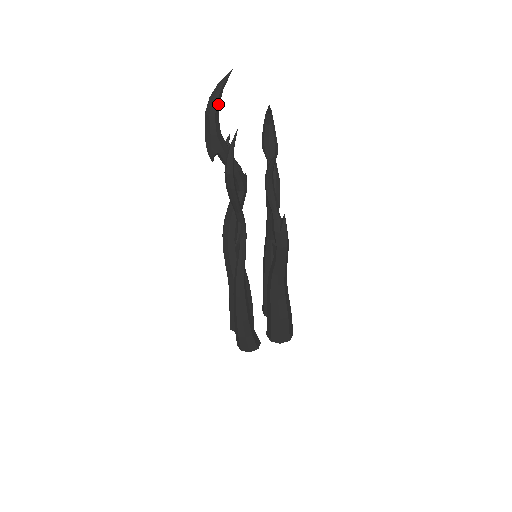
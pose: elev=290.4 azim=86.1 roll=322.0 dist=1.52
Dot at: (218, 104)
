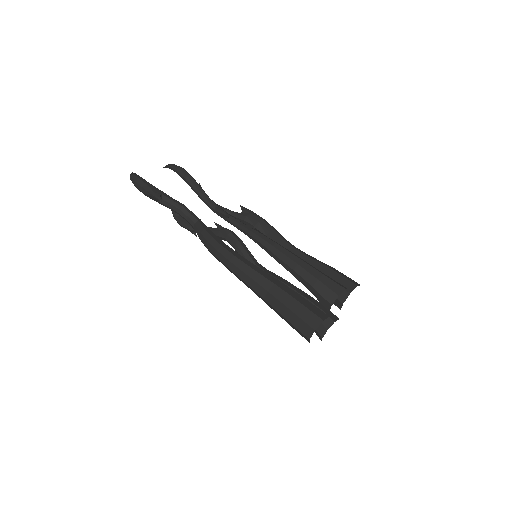
Dot at: occluded
